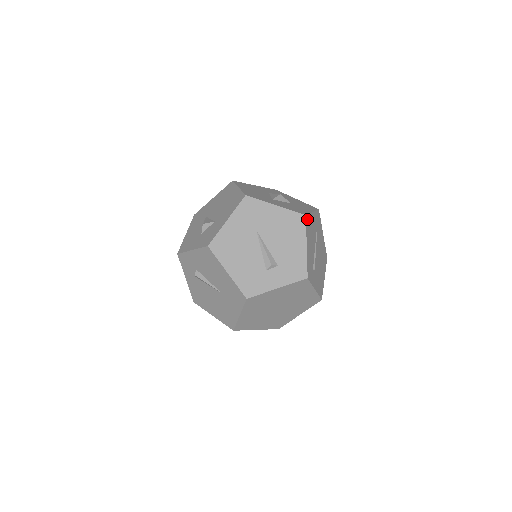
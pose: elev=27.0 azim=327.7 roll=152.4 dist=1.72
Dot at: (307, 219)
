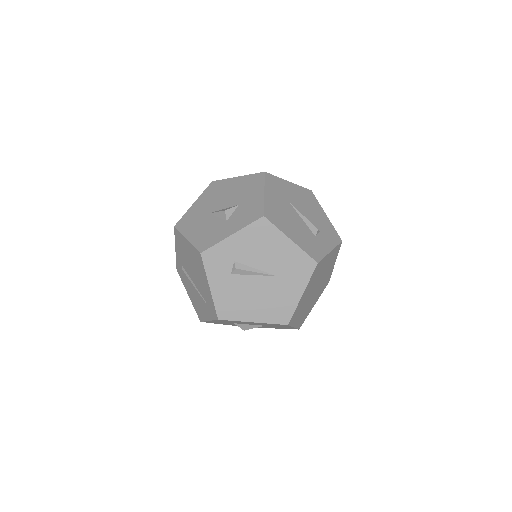
Dot at: occluded
